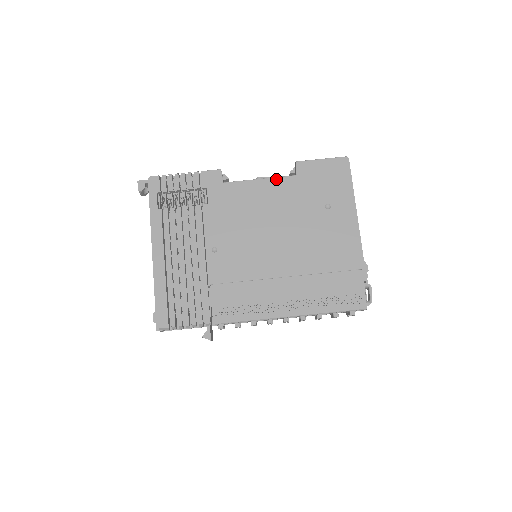
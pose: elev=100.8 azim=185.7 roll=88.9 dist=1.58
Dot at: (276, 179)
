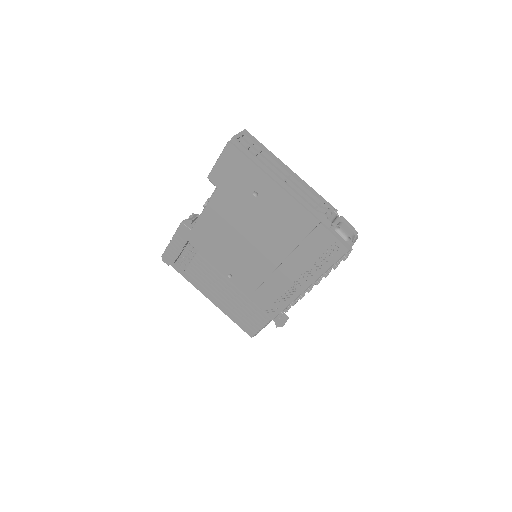
Dot at: (210, 202)
